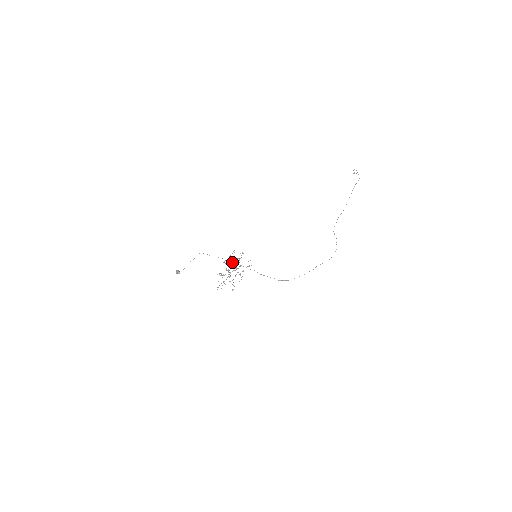
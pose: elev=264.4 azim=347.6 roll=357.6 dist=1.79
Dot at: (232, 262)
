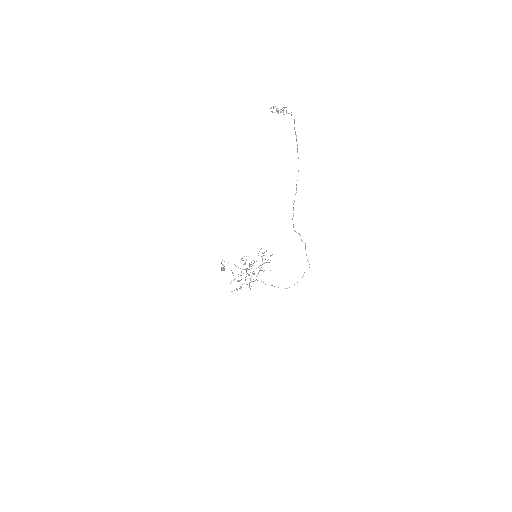
Dot at: occluded
